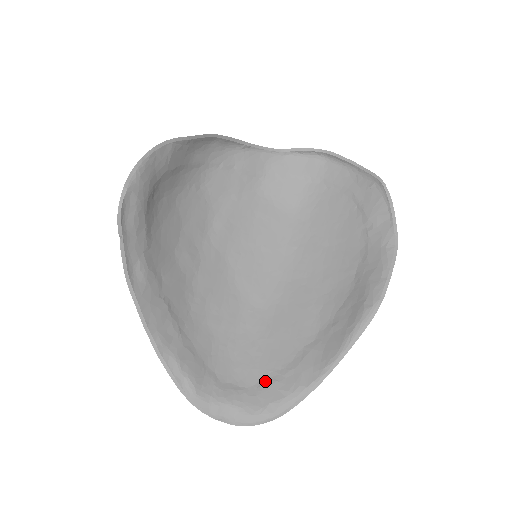
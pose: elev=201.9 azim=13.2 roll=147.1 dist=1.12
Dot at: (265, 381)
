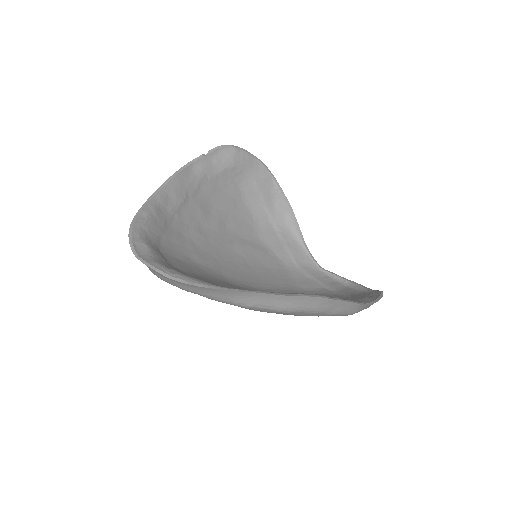
Dot at: (186, 273)
